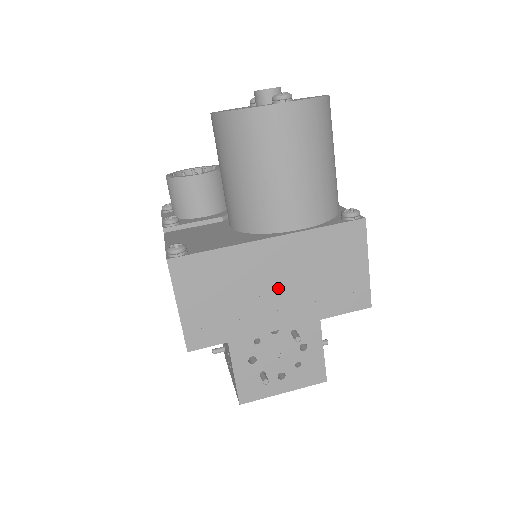
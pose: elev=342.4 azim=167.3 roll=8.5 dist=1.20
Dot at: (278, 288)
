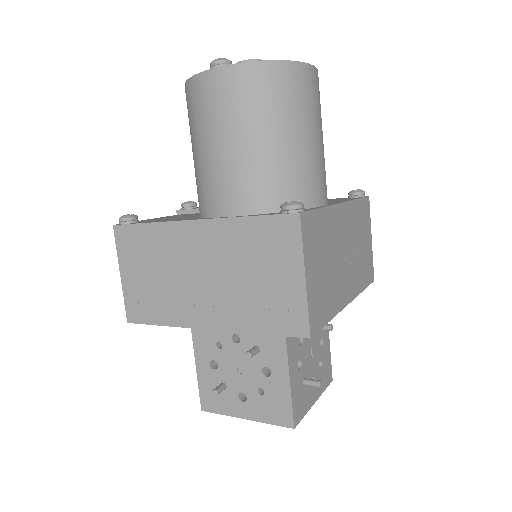
Dot at: (203, 280)
